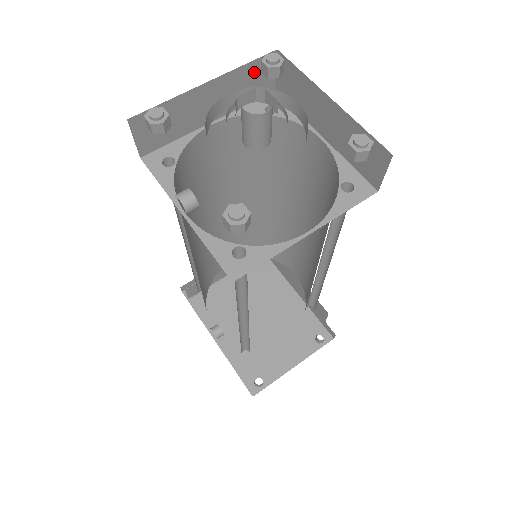
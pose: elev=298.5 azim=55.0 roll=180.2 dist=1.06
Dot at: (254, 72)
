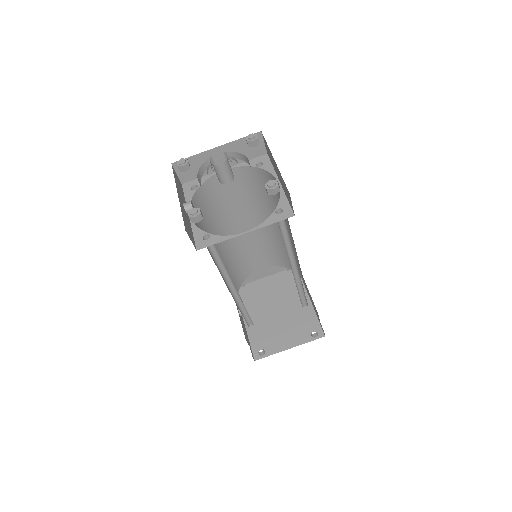
Dot at: occluded
